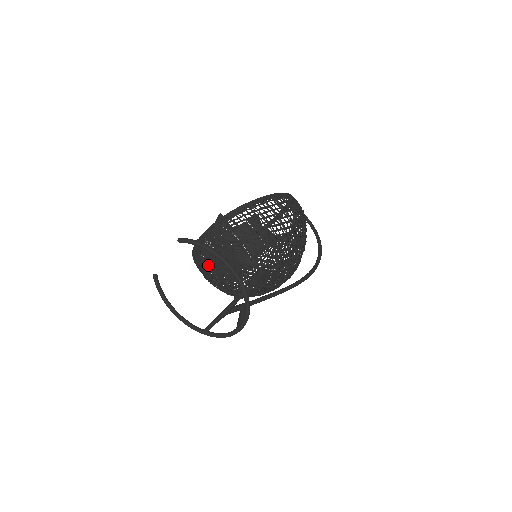
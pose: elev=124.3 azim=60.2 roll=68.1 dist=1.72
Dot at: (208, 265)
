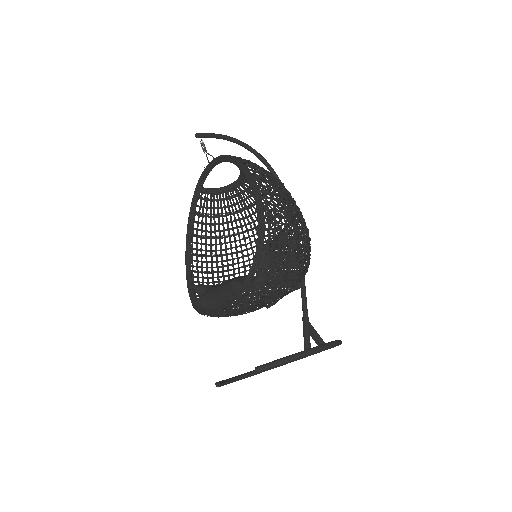
Dot at: (234, 315)
